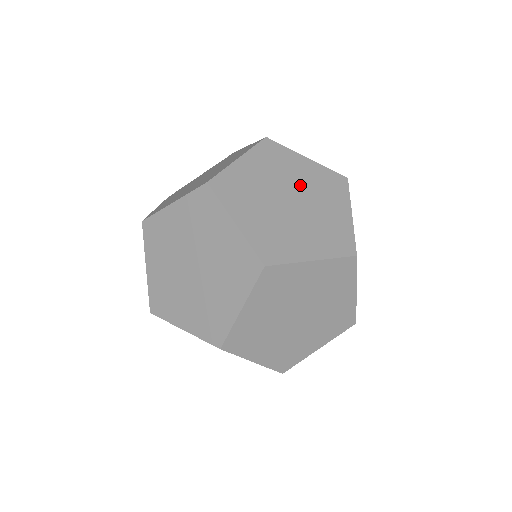
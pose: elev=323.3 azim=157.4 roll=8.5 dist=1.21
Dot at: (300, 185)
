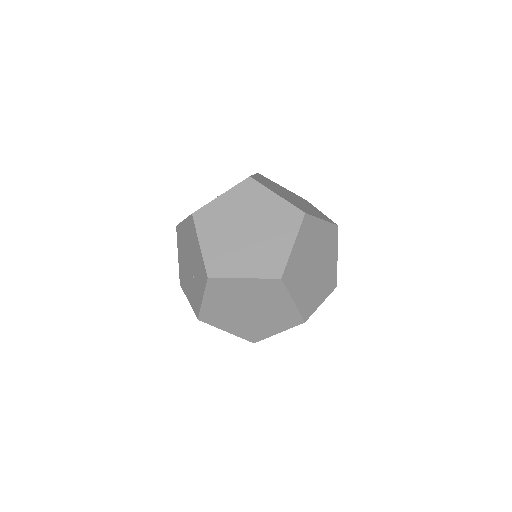
Dot at: (324, 264)
